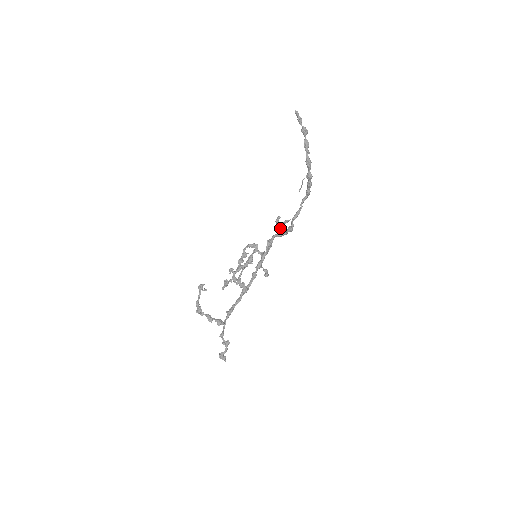
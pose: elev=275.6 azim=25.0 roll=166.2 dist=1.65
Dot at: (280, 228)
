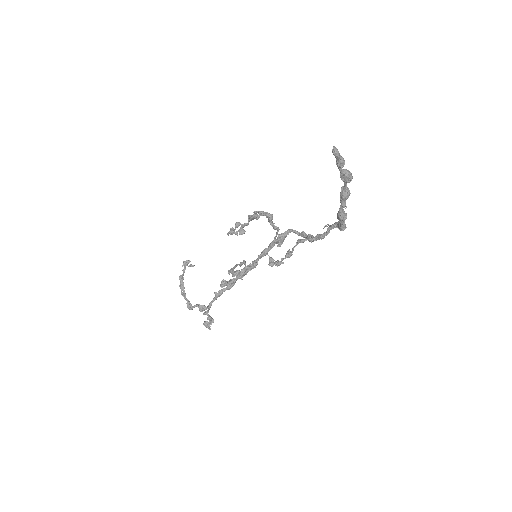
Dot at: occluded
